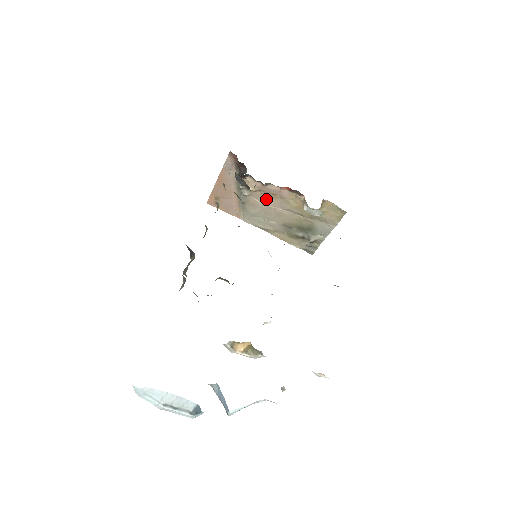
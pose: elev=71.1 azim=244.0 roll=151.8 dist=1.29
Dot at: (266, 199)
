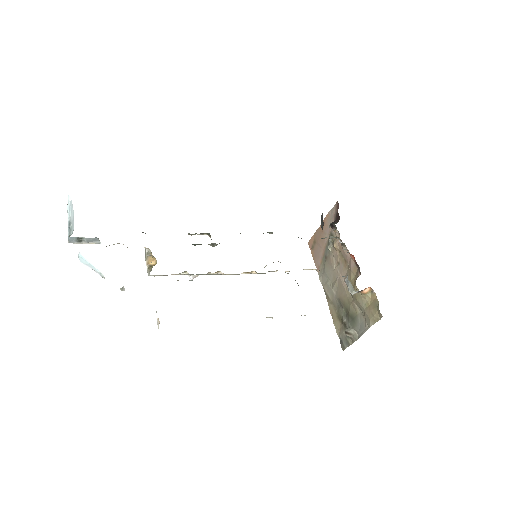
Dot at: (340, 263)
